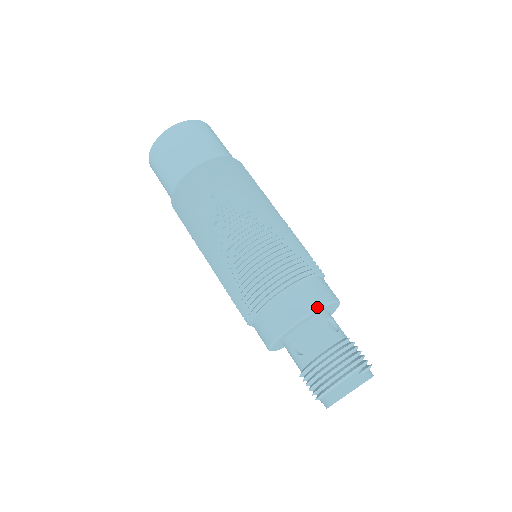
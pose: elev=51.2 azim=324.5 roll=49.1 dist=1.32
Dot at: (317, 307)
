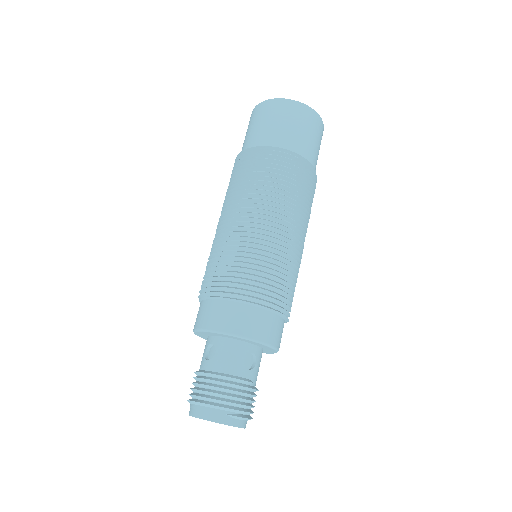
Dot at: (245, 335)
